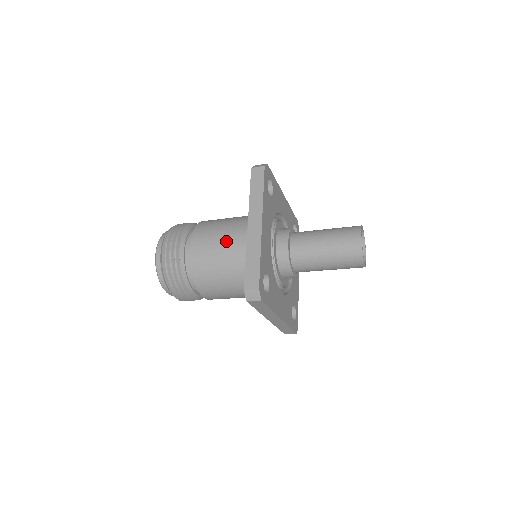
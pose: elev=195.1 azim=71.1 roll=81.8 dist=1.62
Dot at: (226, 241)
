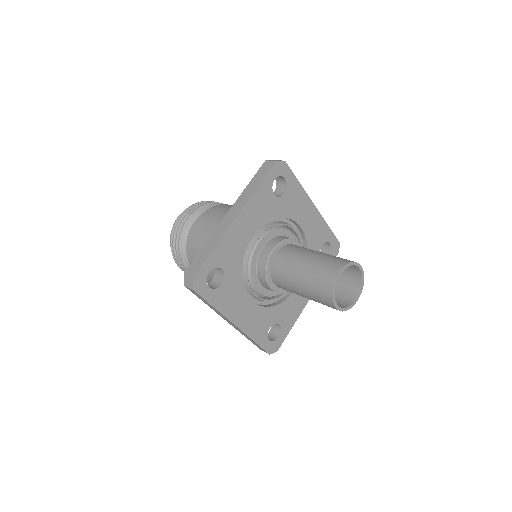
Dot at: occluded
